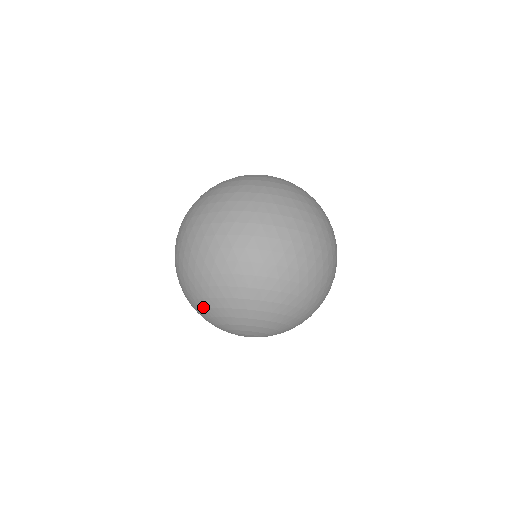
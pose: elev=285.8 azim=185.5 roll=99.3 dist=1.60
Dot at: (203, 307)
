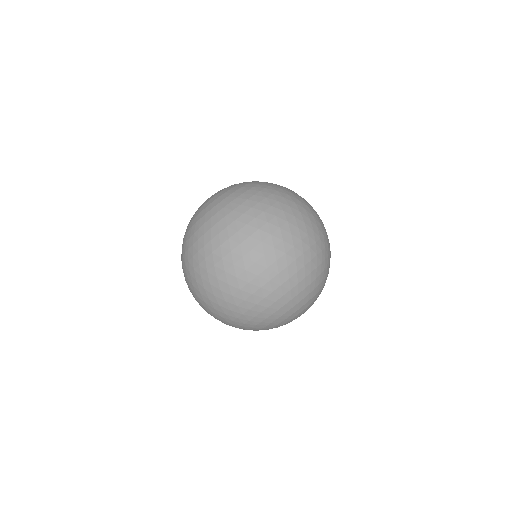
Dot at: (260, 328)
